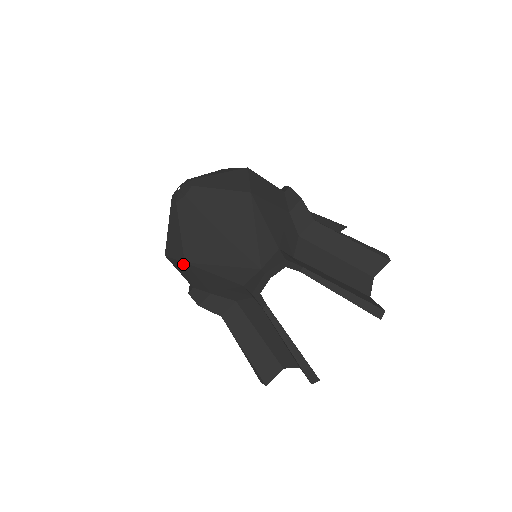
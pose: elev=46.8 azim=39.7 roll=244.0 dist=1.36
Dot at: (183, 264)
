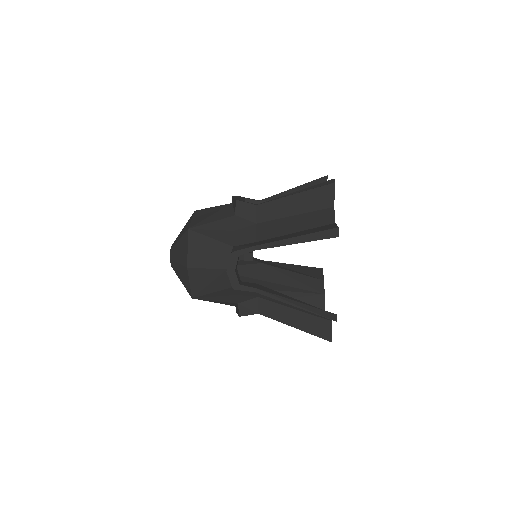
Dot at: occluded
